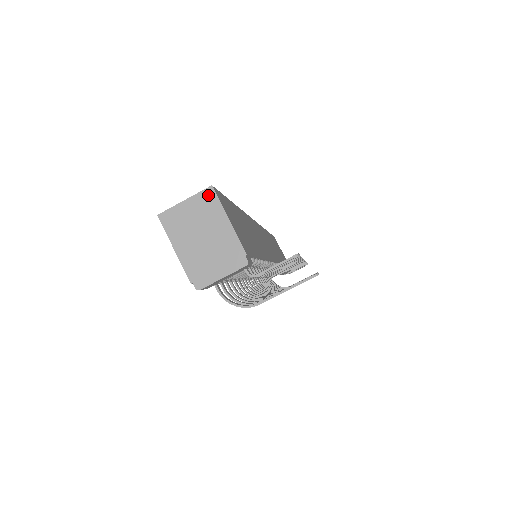
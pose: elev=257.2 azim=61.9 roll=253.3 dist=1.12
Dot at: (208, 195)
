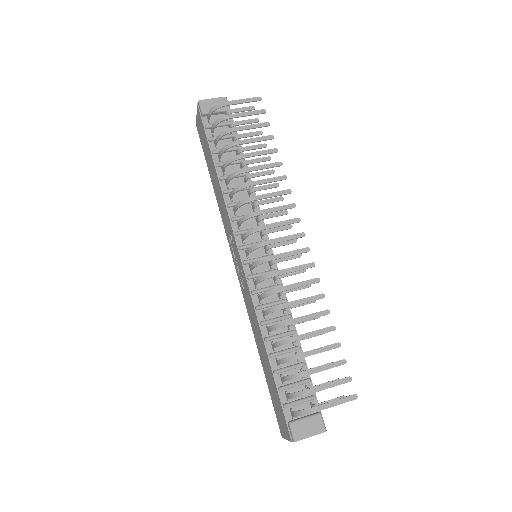
Dot at: occluded
